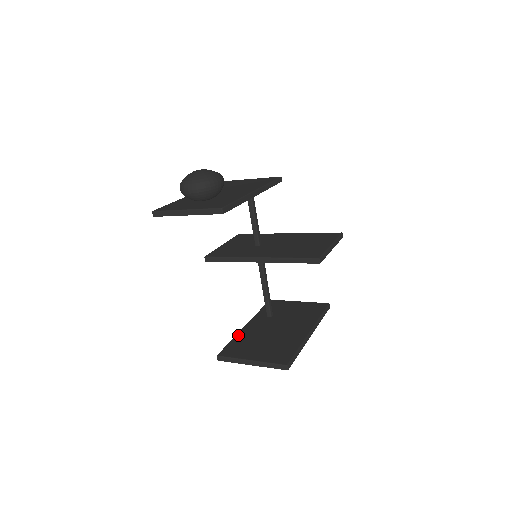
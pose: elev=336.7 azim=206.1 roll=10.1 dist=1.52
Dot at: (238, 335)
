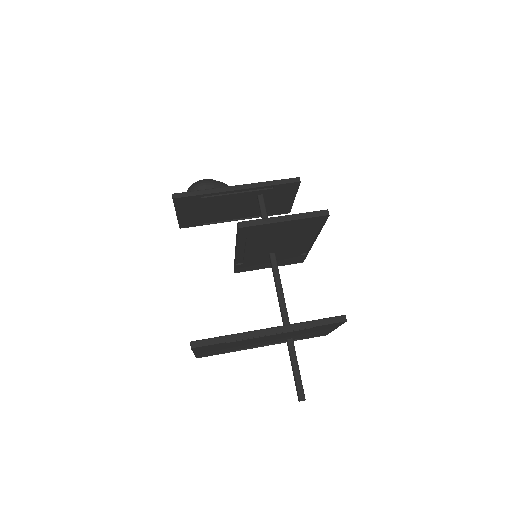
Dot at: occluded
